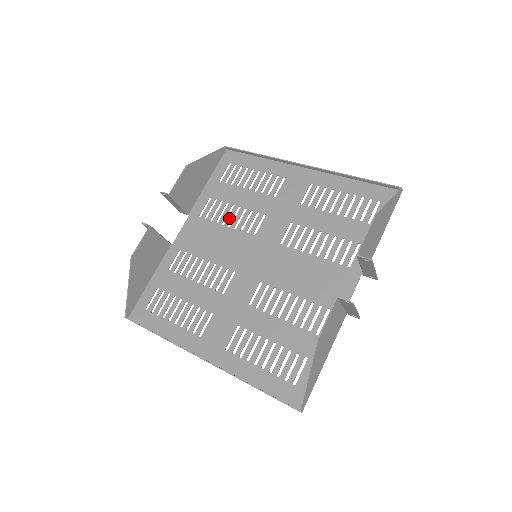
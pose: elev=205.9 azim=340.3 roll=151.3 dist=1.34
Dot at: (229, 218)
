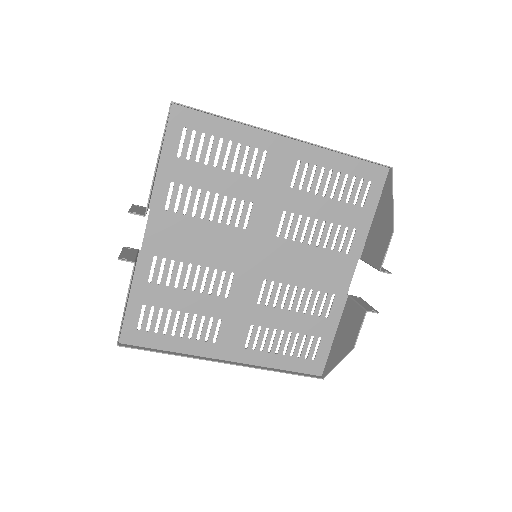
Dot at: (208, 210)
